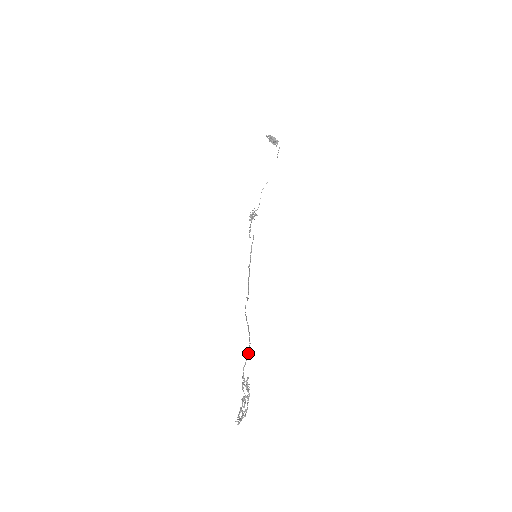
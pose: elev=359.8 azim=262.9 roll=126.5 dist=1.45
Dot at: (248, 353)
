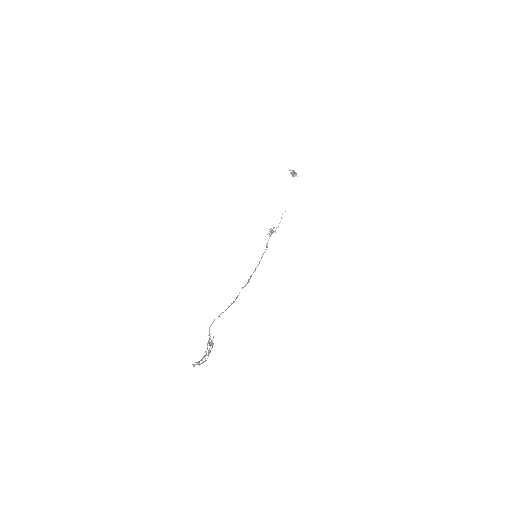
Dot at: occluded
